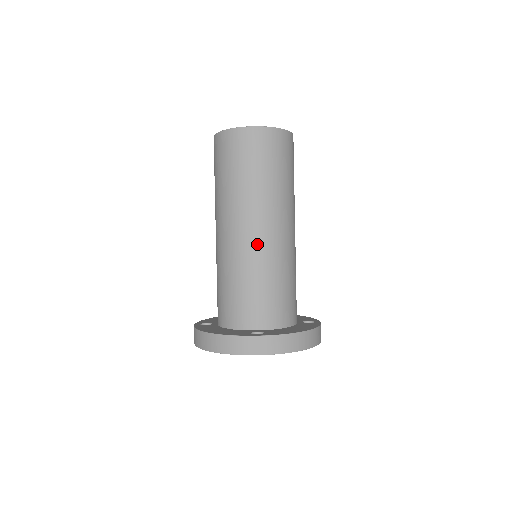
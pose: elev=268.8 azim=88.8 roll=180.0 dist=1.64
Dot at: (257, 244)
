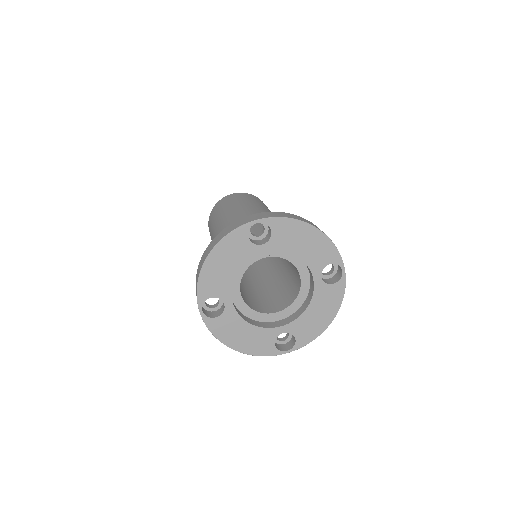
Dot at: occluded
